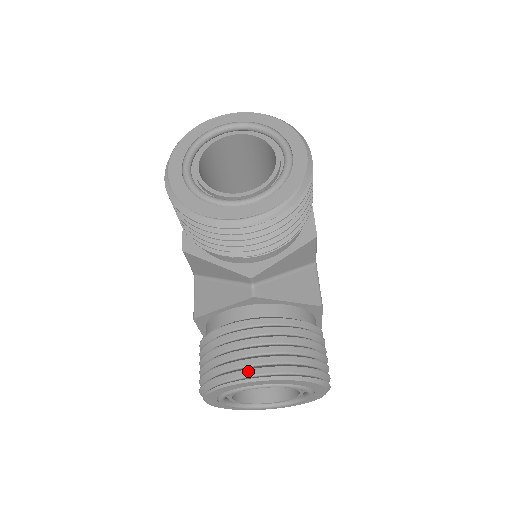
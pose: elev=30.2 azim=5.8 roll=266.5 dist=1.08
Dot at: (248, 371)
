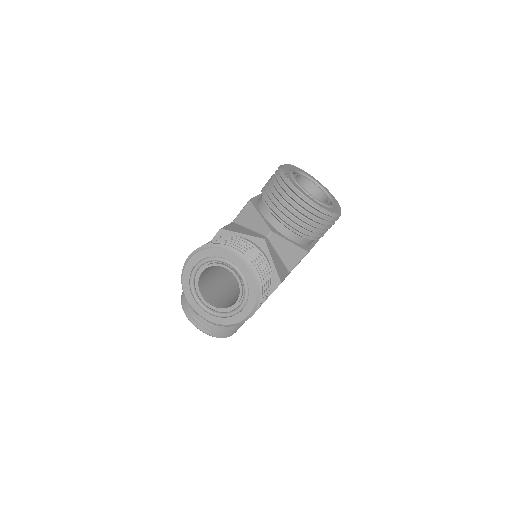
Dot at: (240, 252)
